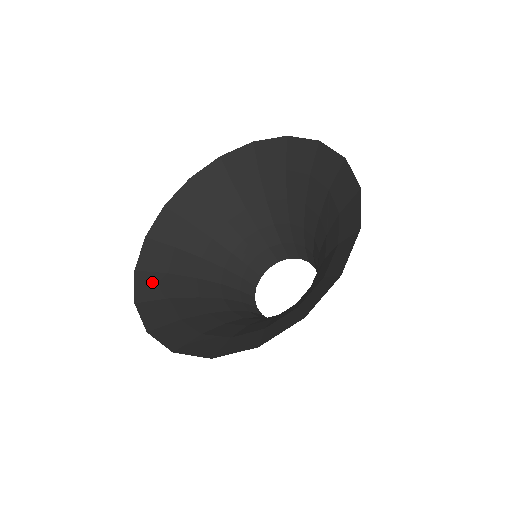
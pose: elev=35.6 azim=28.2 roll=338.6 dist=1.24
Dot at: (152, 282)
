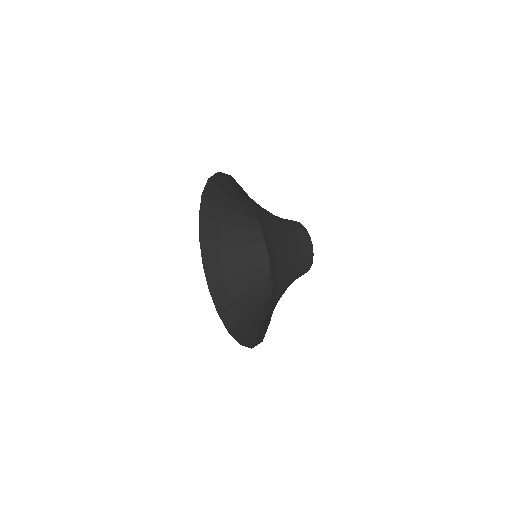
Dot at: (208, 227)
